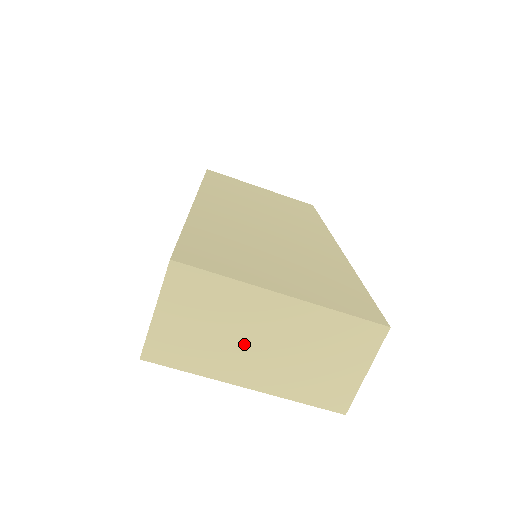
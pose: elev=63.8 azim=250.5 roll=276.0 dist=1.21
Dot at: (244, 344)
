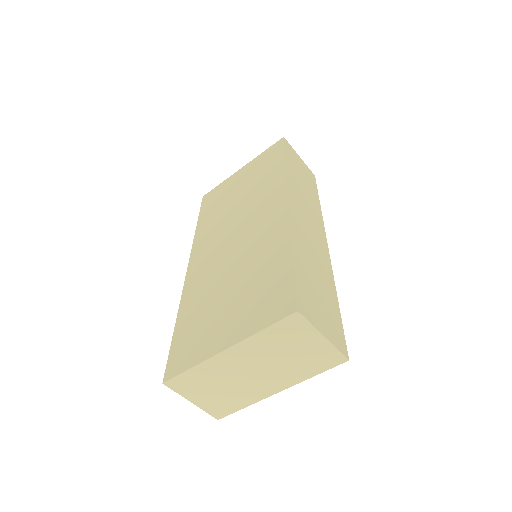
Dot at: (245, 380)
